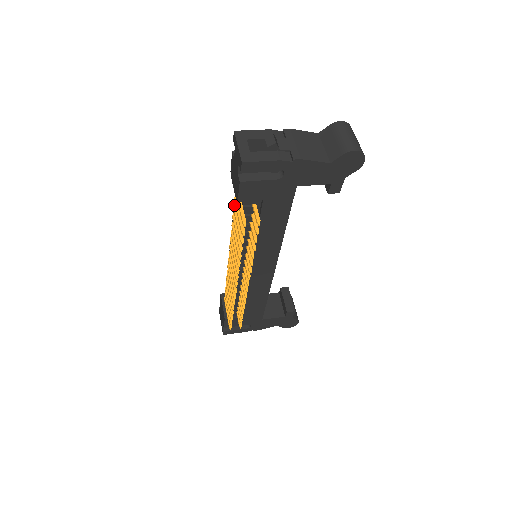
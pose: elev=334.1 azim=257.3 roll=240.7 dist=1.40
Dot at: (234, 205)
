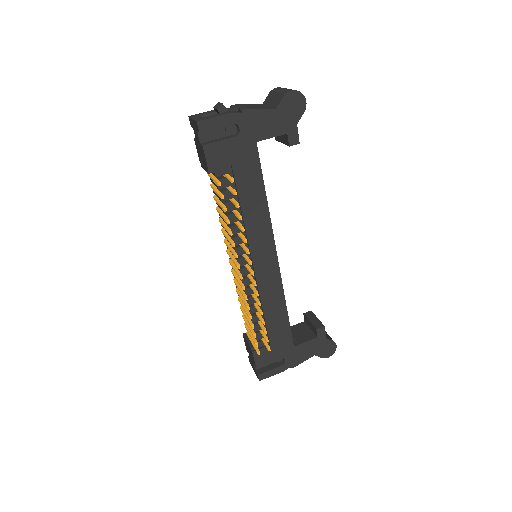
Dot at: occluded
